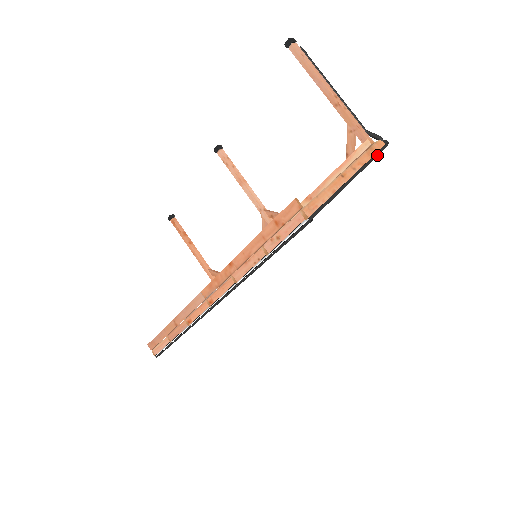
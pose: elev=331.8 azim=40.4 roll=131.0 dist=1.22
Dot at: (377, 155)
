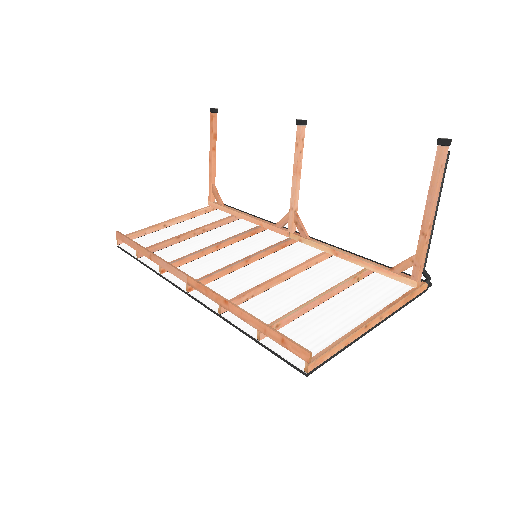
Dot at: (411, 301)
